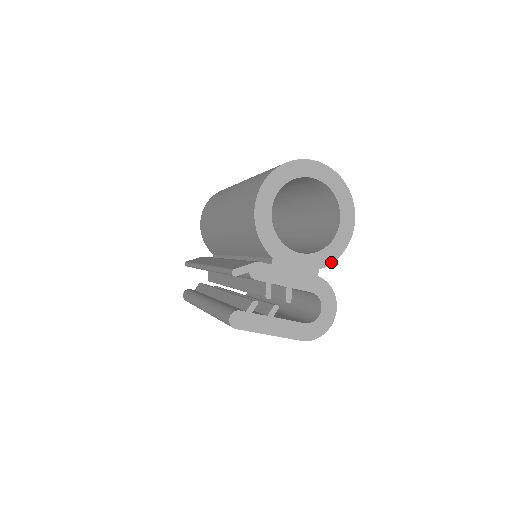
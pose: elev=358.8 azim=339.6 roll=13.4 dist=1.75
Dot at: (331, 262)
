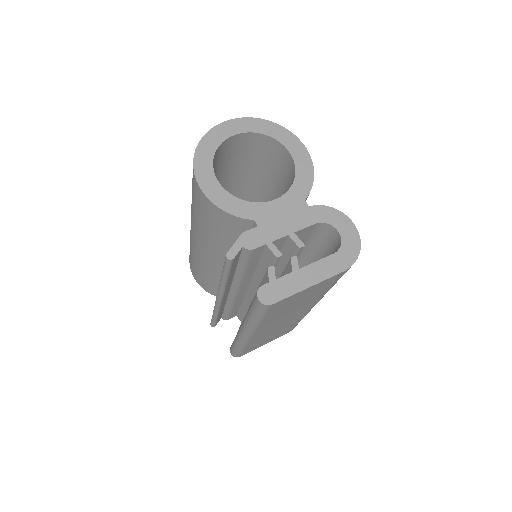
Dot at: (310, 187)
